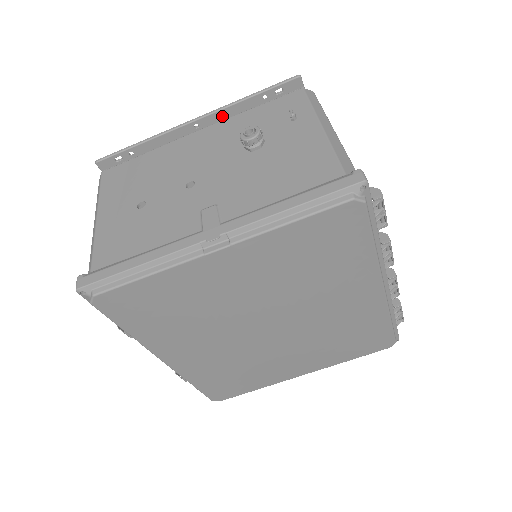
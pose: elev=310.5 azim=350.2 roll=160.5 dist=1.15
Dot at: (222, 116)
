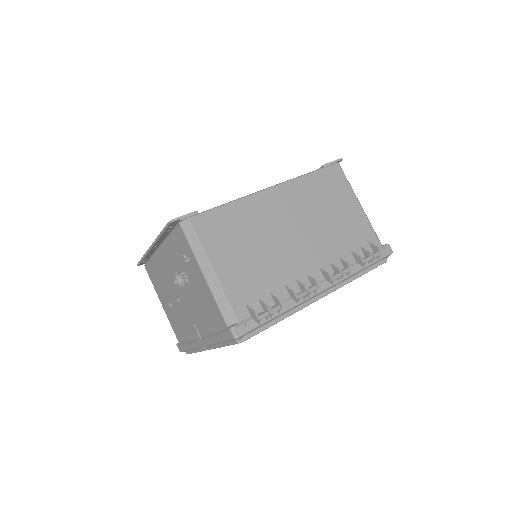
Dot at: (160, 241)
